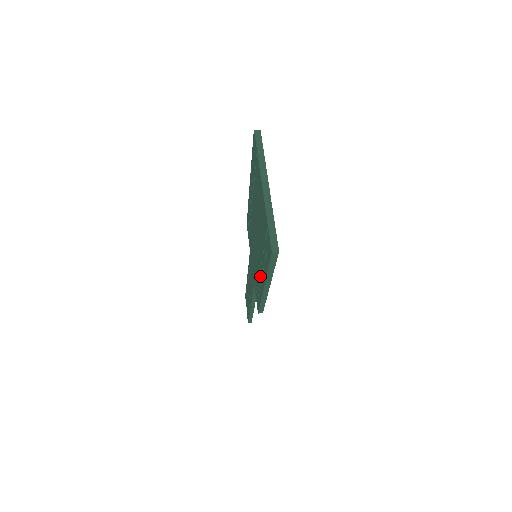
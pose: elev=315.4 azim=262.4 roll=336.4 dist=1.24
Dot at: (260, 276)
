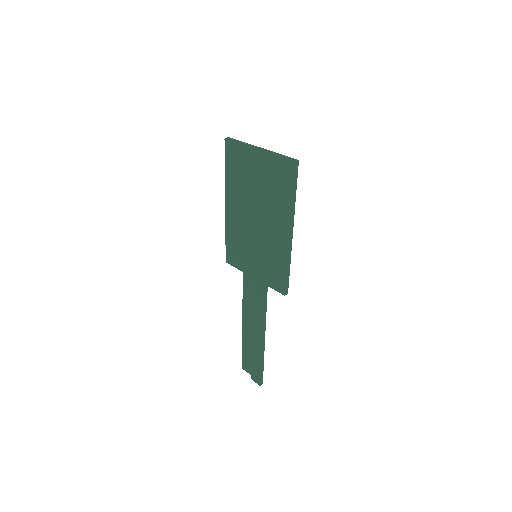
Dot at: (278, 238)
